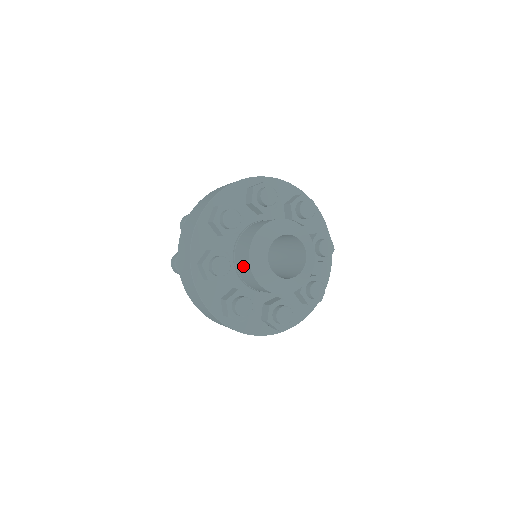
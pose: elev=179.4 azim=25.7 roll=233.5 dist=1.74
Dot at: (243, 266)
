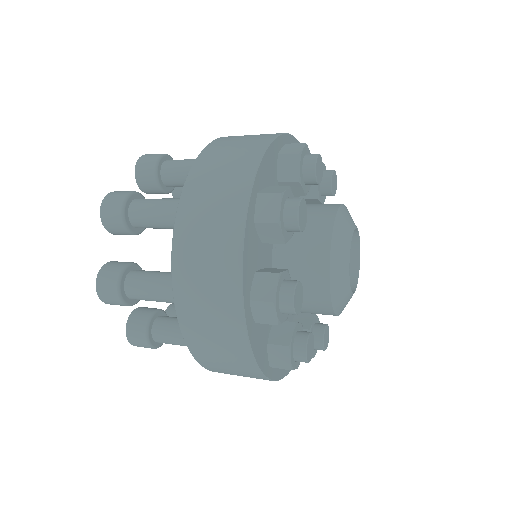
Dot at: (305, 286)
